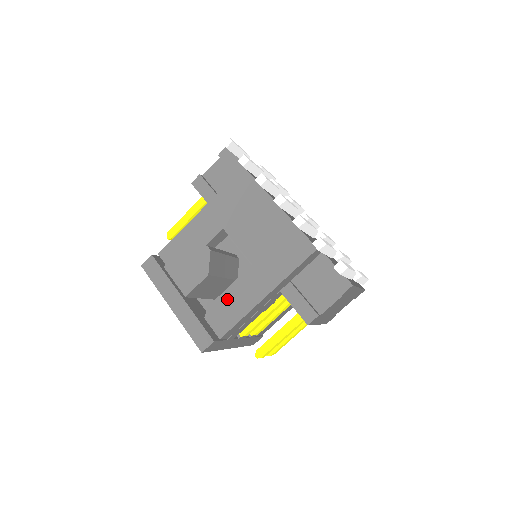
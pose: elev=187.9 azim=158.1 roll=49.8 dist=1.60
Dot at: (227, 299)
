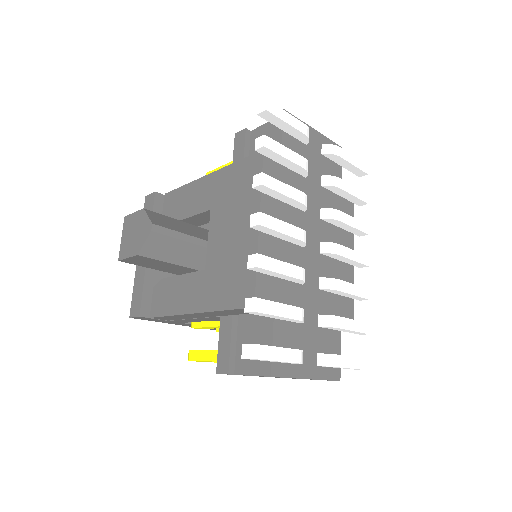
Dot at: (173, 286)
